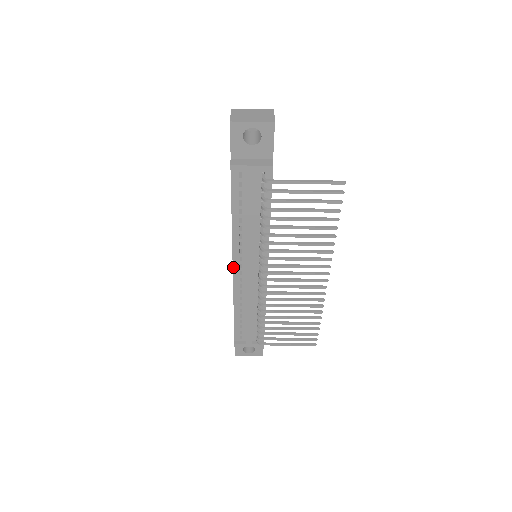
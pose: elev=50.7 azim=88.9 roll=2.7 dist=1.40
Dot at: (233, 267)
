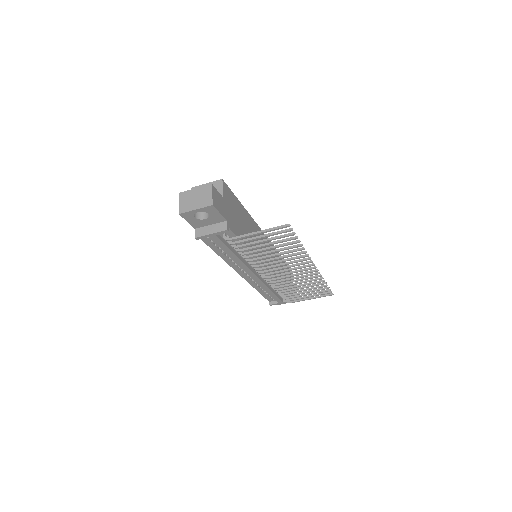
Dot at: (239, 274)
